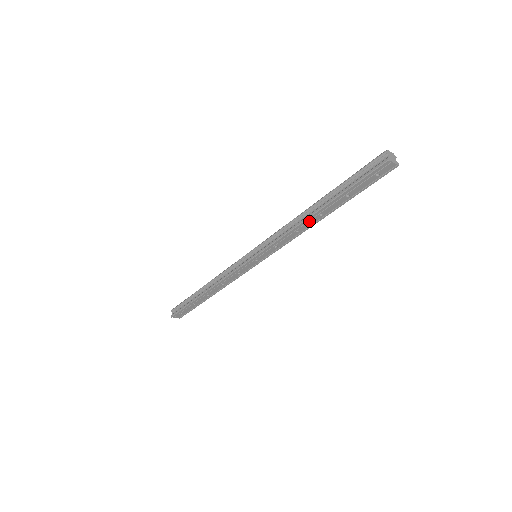
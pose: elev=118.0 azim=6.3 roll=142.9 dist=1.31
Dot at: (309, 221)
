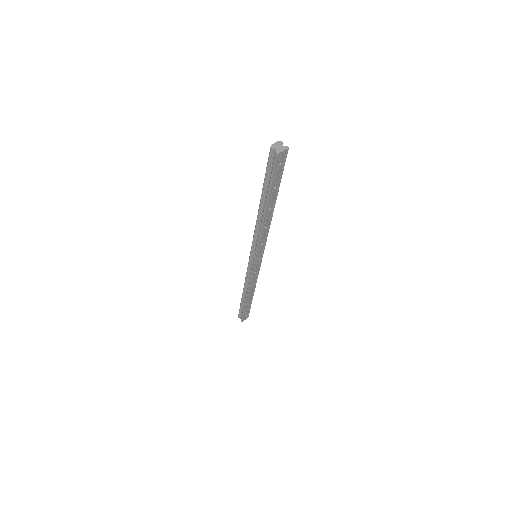
Dot at: (267, 218)
